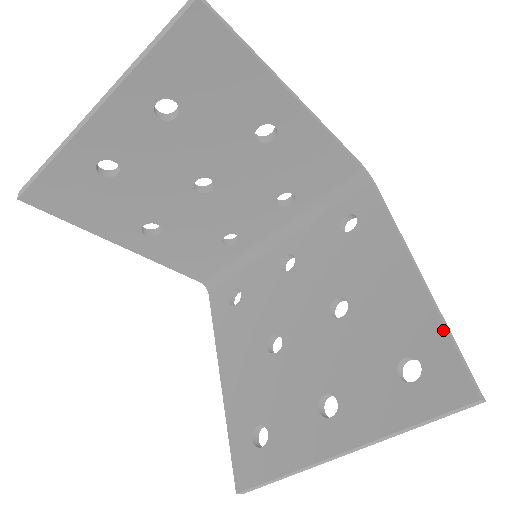
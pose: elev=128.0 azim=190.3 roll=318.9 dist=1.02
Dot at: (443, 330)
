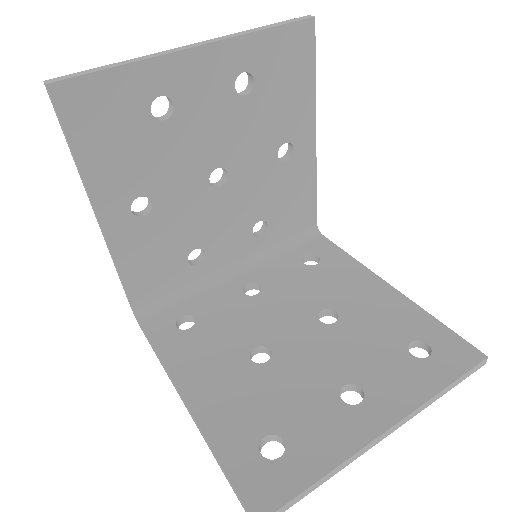
Dot at: (434, 319)
